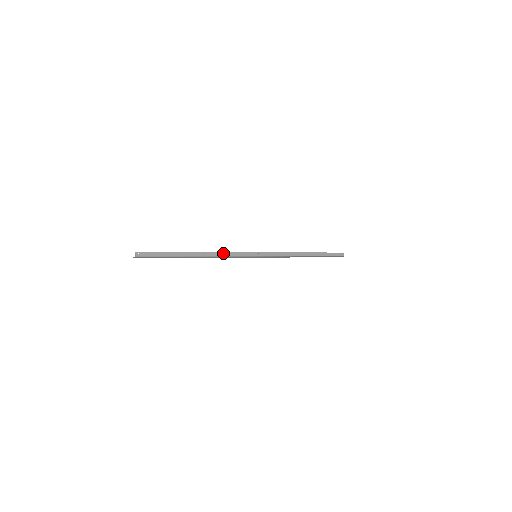
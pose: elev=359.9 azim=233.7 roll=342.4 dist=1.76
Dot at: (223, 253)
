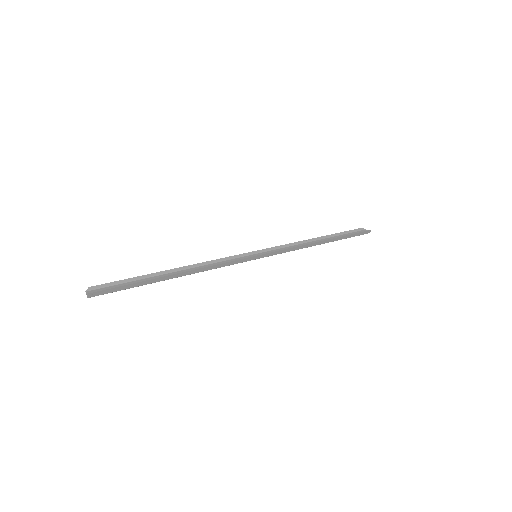
Dot at: (212, 266)
